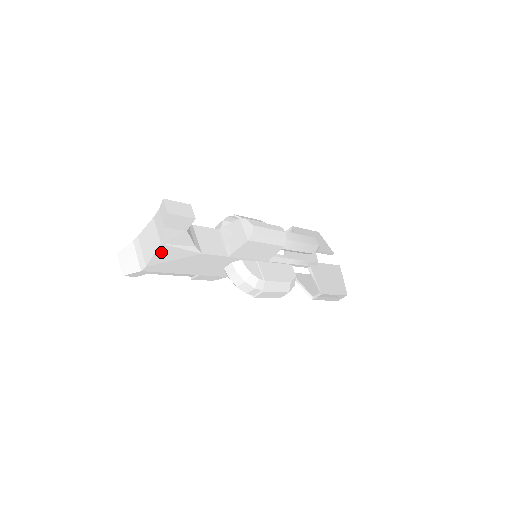
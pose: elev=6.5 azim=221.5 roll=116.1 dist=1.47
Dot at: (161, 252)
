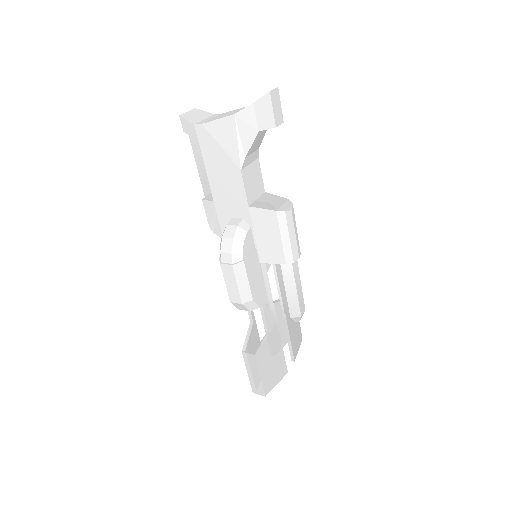
Dot at: (225, 124)
